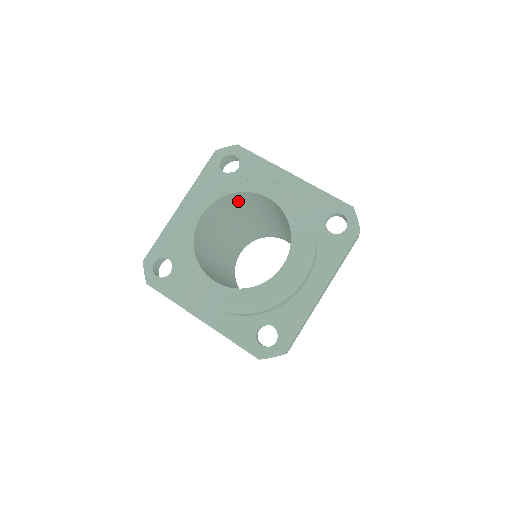
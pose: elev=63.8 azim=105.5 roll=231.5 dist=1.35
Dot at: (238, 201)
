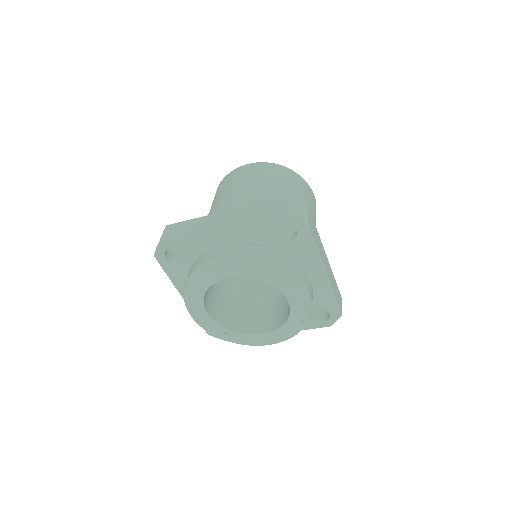
Dot at: occluded
